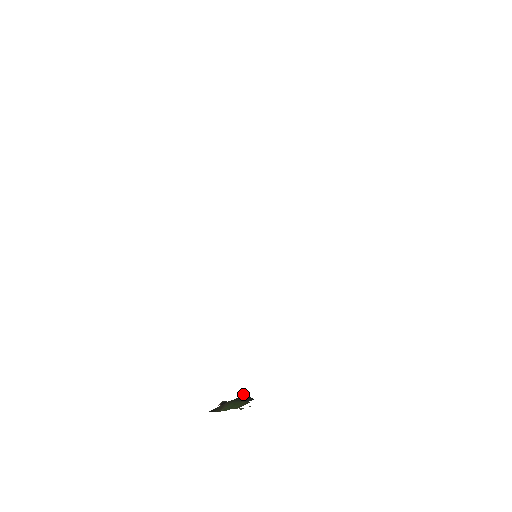
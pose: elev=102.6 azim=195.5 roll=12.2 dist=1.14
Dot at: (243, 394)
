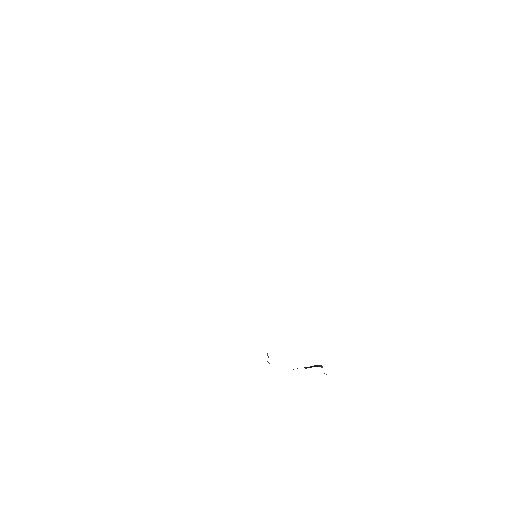
Dot at: (318, 365)
